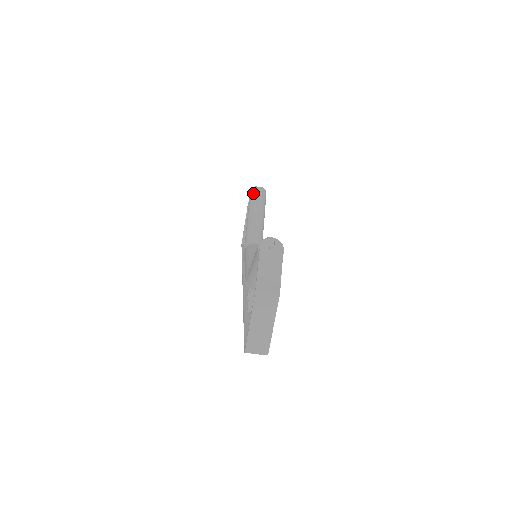
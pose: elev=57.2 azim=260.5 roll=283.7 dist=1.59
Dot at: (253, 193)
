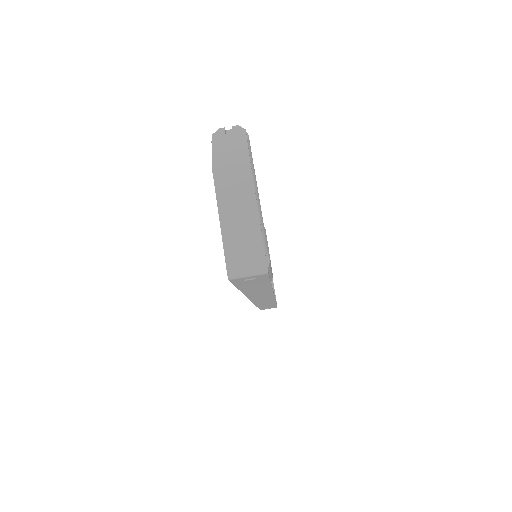
Dot at: occluded
